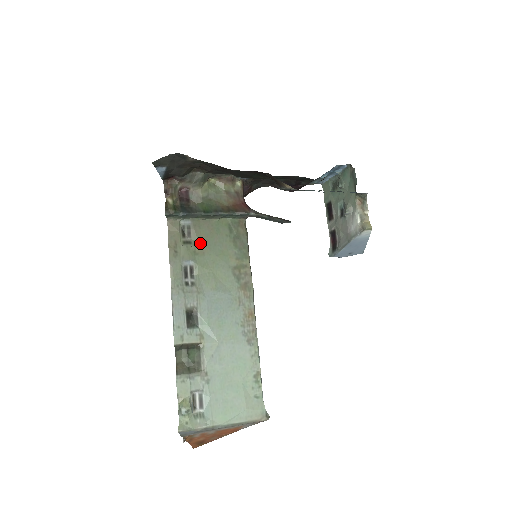
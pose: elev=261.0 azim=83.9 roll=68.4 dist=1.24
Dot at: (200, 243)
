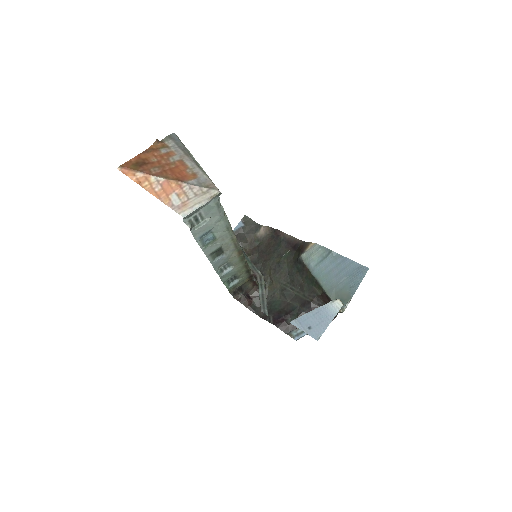
Dot at: occluded
